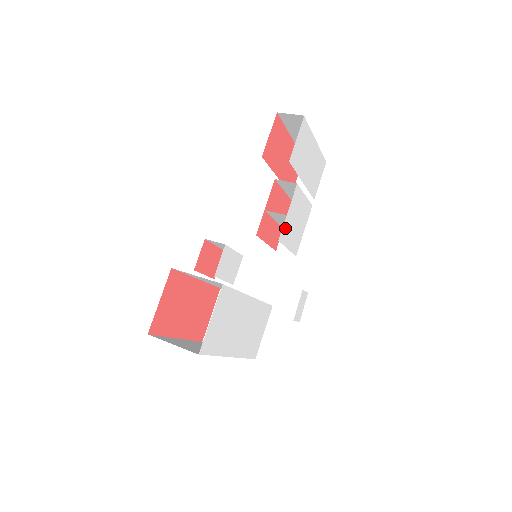
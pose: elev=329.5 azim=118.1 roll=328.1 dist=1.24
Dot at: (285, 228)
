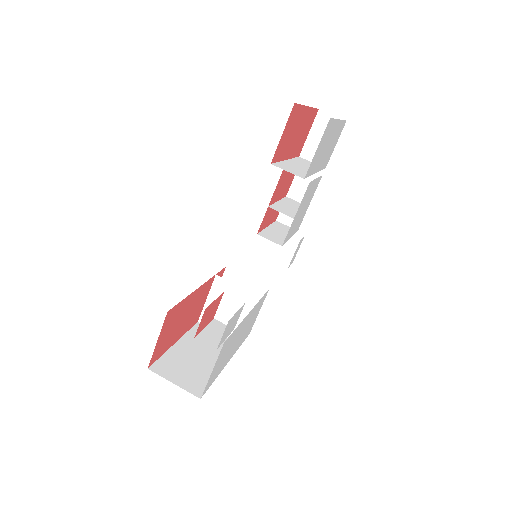
Dot at: (290, 228)
